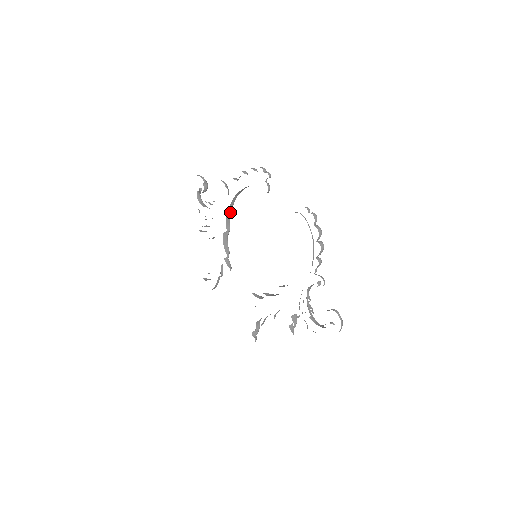
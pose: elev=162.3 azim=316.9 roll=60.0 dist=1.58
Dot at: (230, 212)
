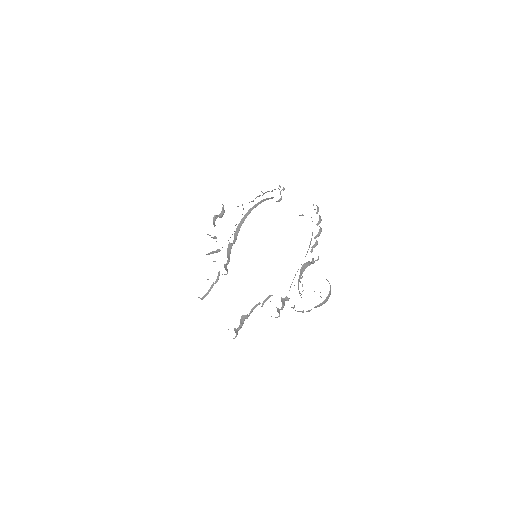
Dot at: (240, 226)
